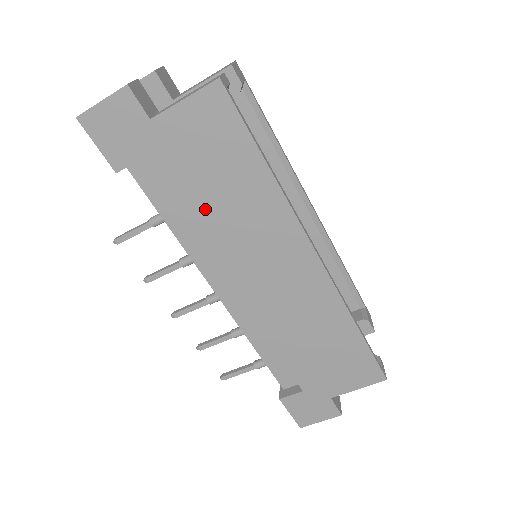
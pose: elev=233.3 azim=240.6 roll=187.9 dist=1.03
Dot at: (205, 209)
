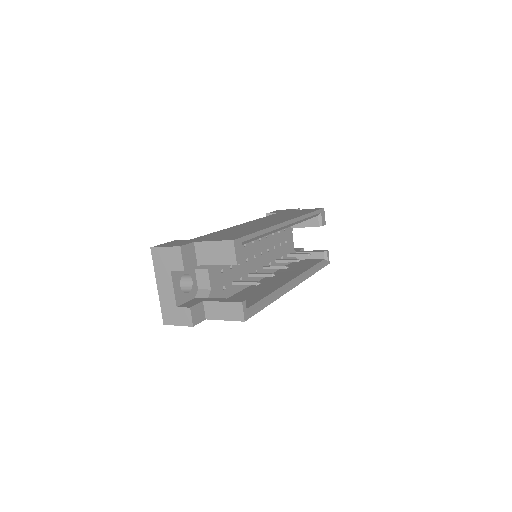
Dot at: occluded
